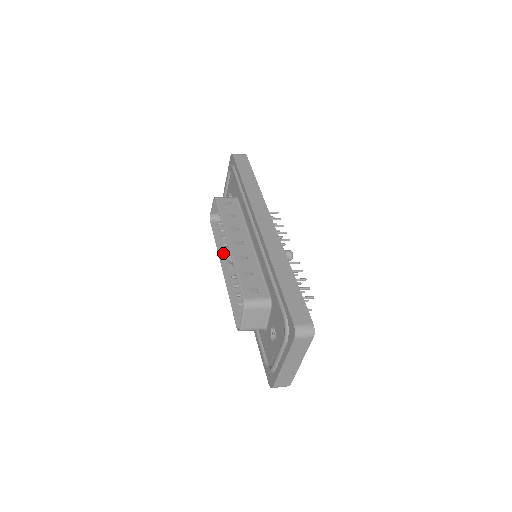
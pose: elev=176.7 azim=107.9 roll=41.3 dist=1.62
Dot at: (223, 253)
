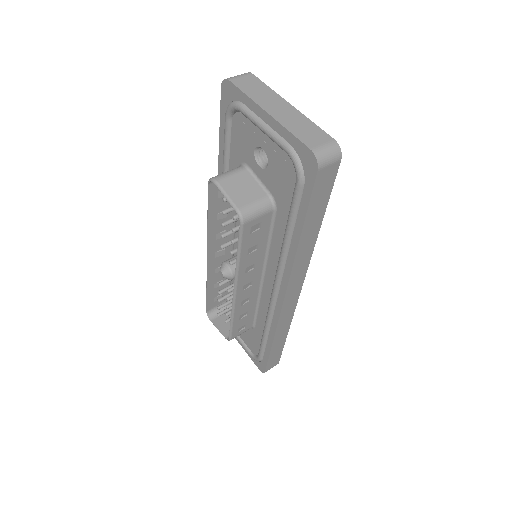
Dot at: (214, 237)
